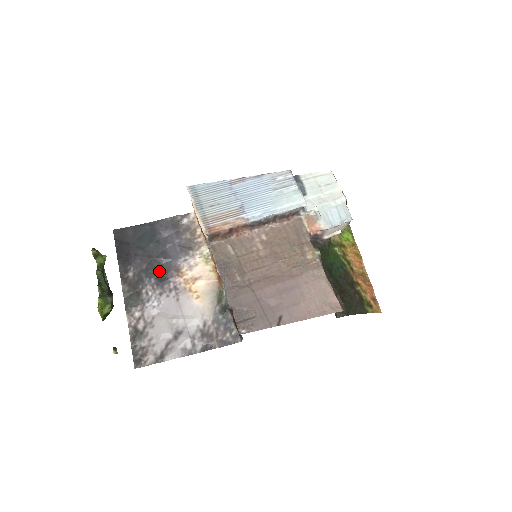
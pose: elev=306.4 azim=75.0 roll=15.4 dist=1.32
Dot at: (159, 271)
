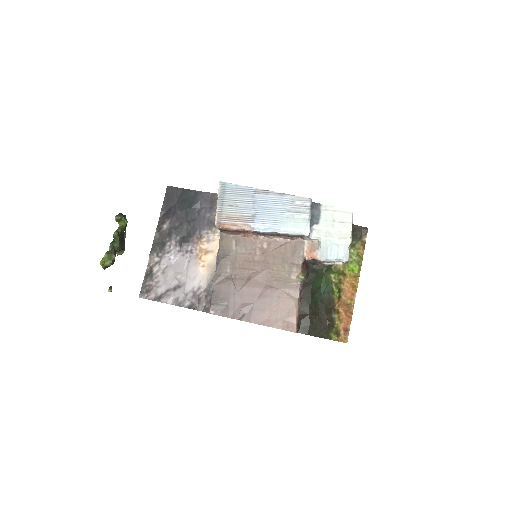
Dot at: (186, 233)
